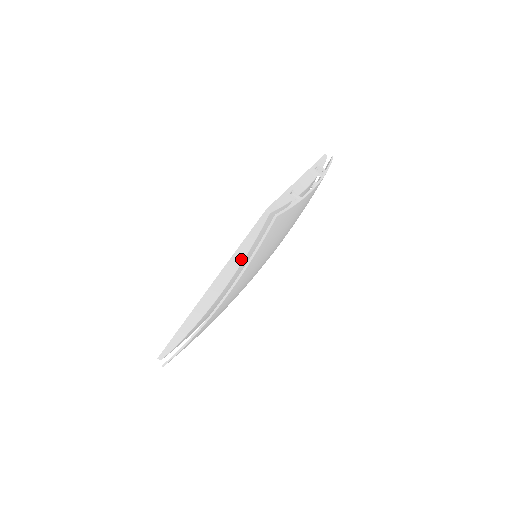
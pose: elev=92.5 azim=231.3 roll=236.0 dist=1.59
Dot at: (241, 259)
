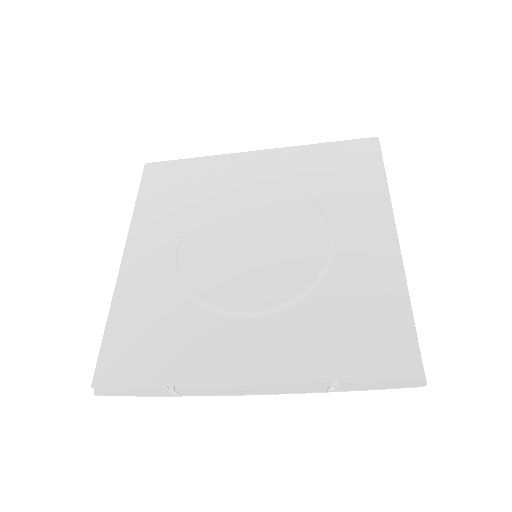
Dot at: occluded
